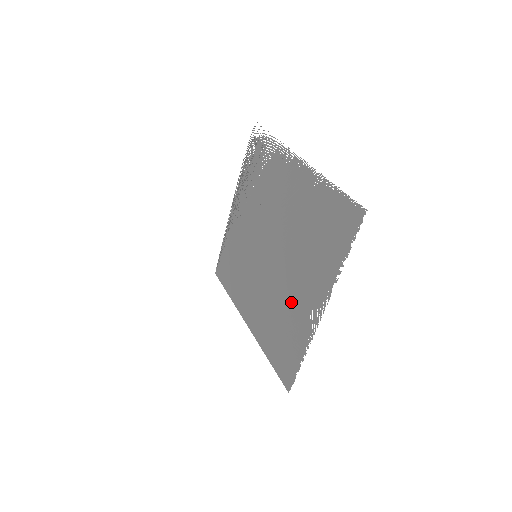
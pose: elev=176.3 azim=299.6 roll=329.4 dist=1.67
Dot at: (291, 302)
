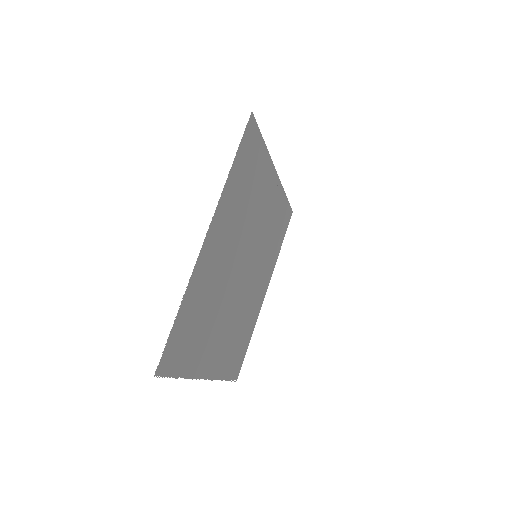
Dot at: (229, 334)
